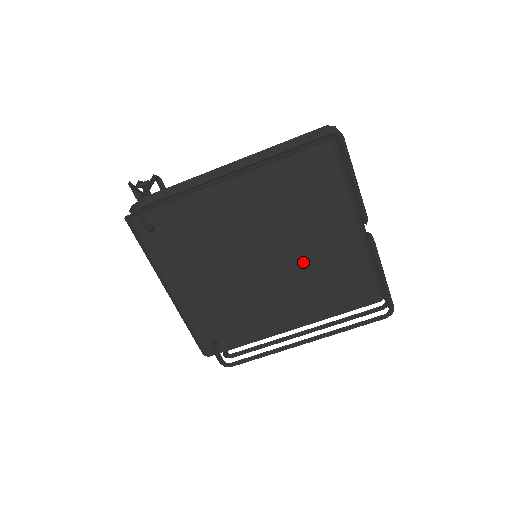
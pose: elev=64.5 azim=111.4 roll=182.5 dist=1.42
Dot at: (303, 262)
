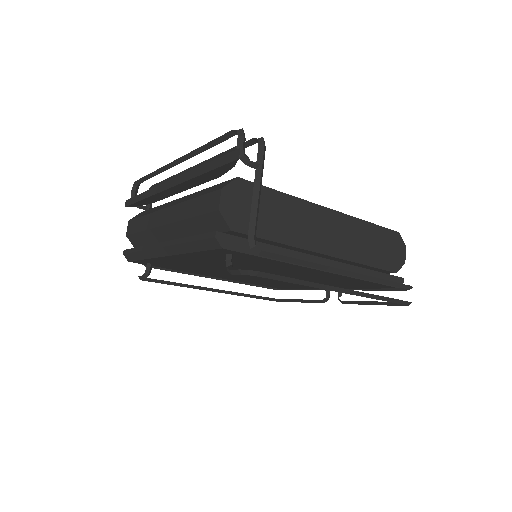
Dot at: occluded
